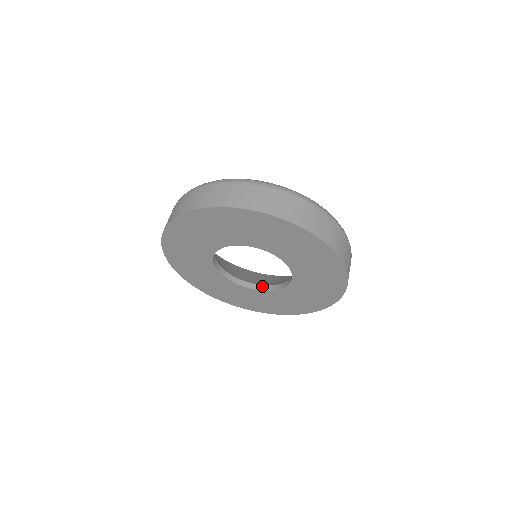
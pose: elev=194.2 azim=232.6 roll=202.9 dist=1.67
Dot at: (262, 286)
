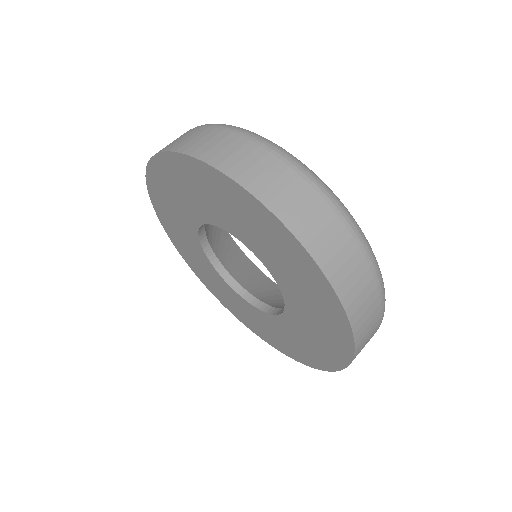
Dot at: occluded
